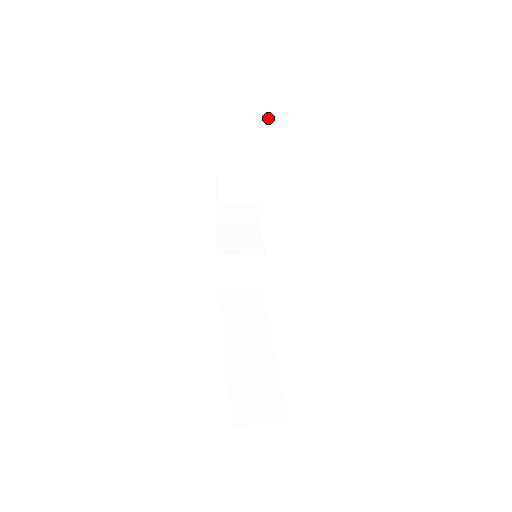
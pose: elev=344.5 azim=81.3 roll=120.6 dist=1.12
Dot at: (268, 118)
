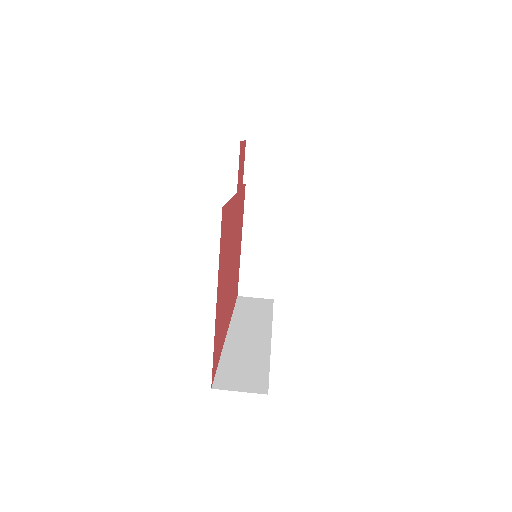
Dot at: occluded
